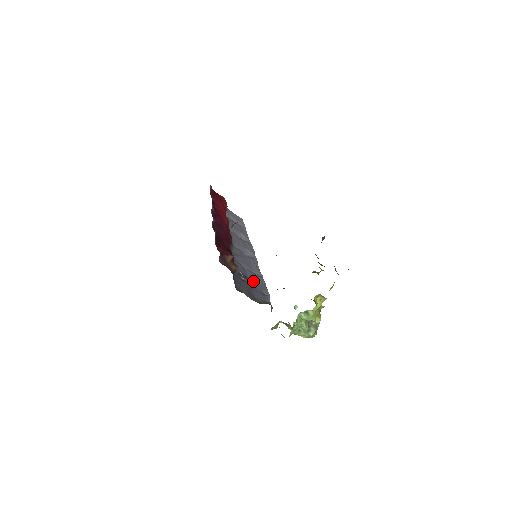
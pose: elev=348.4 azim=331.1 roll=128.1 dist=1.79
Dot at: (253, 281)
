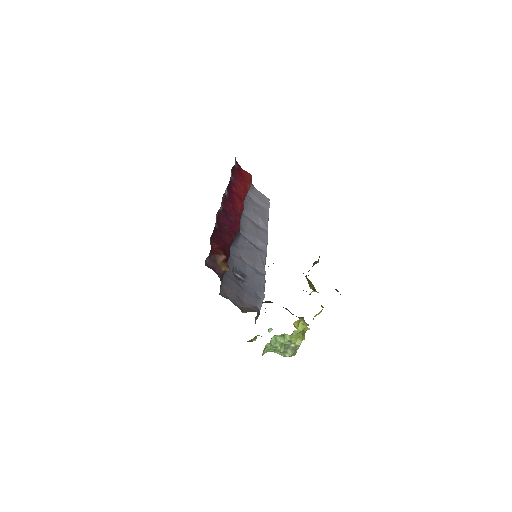
Dot at: (250, 280)
